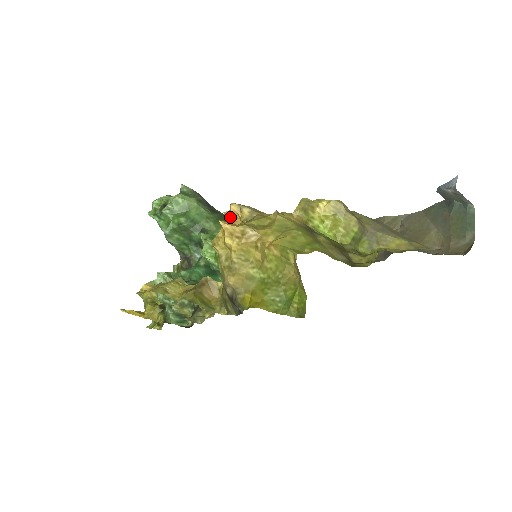
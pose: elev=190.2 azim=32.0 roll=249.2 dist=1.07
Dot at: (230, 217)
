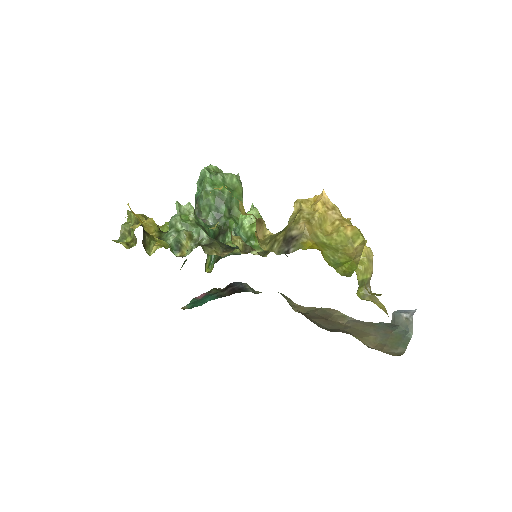
Dot at: occluded
